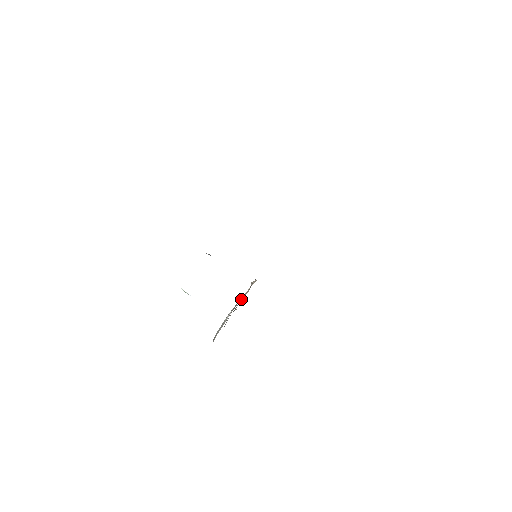
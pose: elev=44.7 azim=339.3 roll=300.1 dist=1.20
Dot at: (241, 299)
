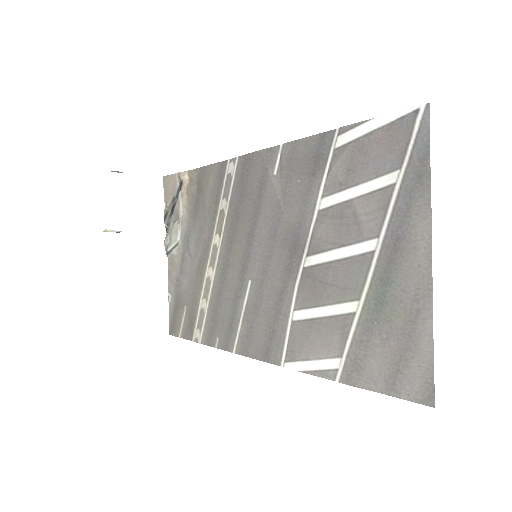
Dot at: (184, 211)
